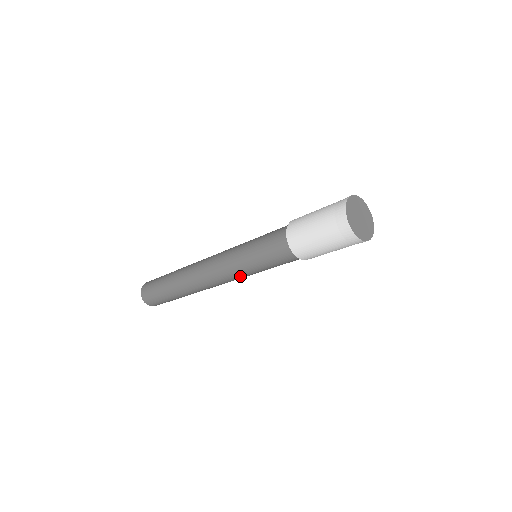
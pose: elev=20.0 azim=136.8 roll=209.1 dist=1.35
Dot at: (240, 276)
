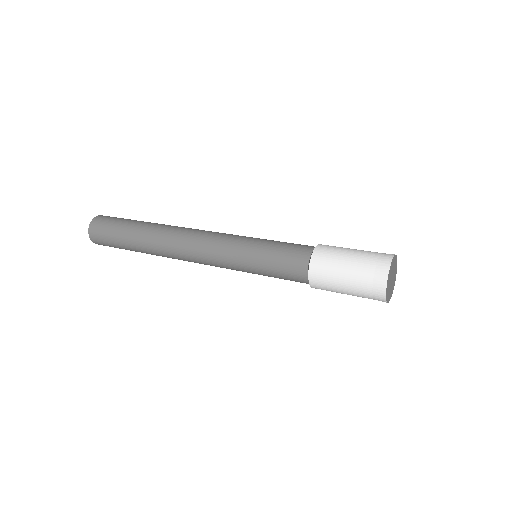
Dot at: occluded
